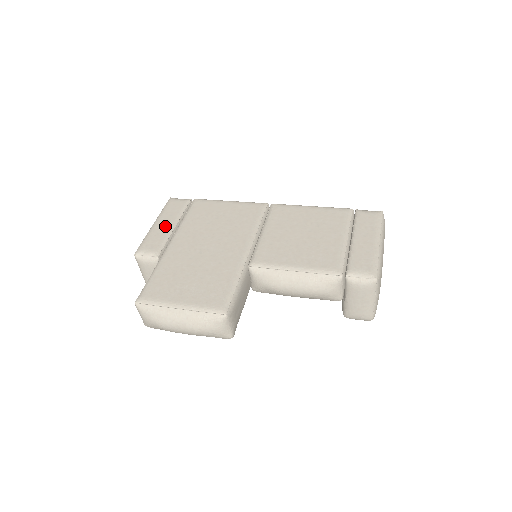
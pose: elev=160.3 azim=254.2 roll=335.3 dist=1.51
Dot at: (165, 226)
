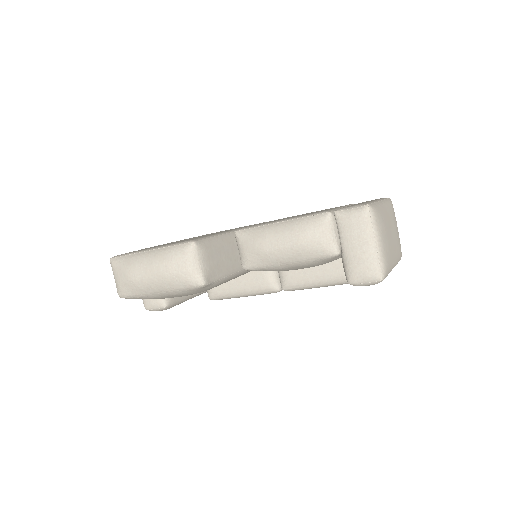
Dot at: occluded
